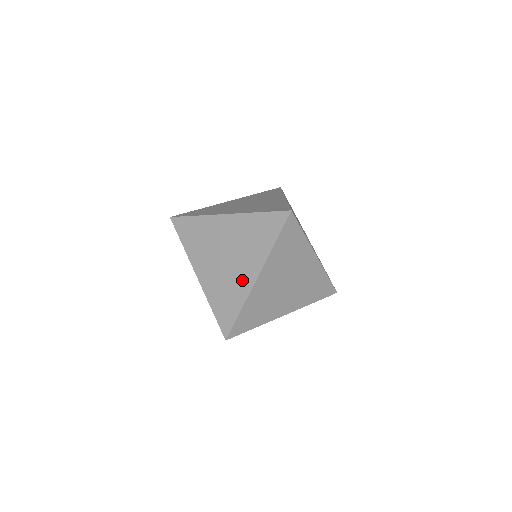
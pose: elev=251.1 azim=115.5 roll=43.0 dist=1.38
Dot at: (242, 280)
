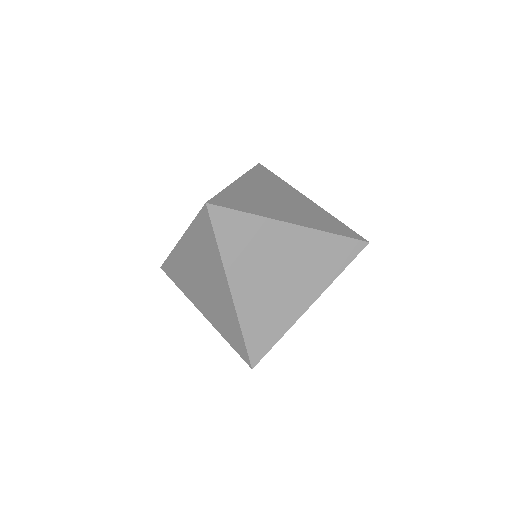
Dot at: (224, 300)
